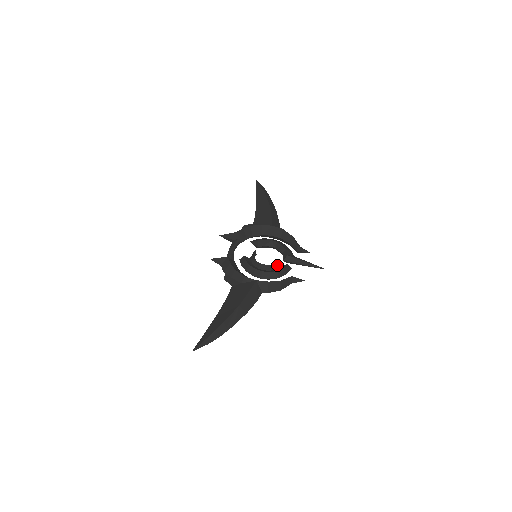
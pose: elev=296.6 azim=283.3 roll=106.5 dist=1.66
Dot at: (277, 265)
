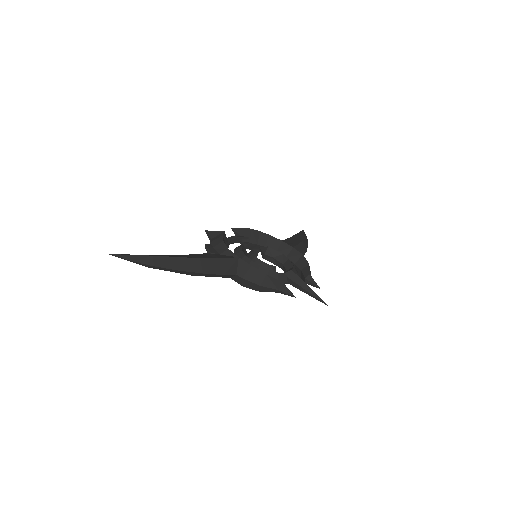
Dot at: (273, 270)
